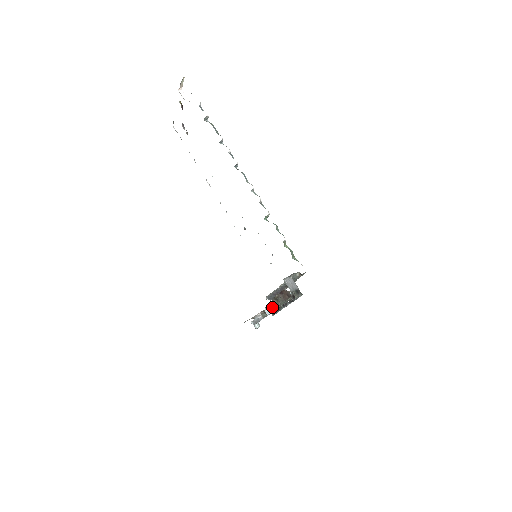
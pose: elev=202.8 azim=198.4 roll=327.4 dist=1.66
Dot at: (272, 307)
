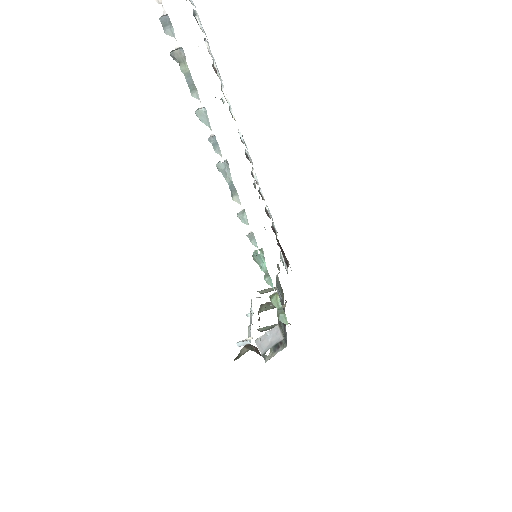
Dot at: occluded
